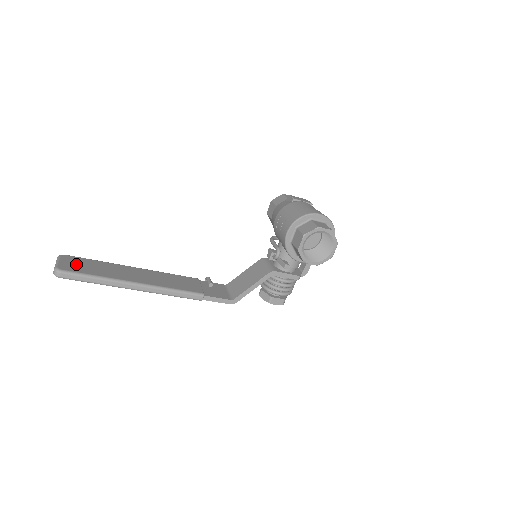
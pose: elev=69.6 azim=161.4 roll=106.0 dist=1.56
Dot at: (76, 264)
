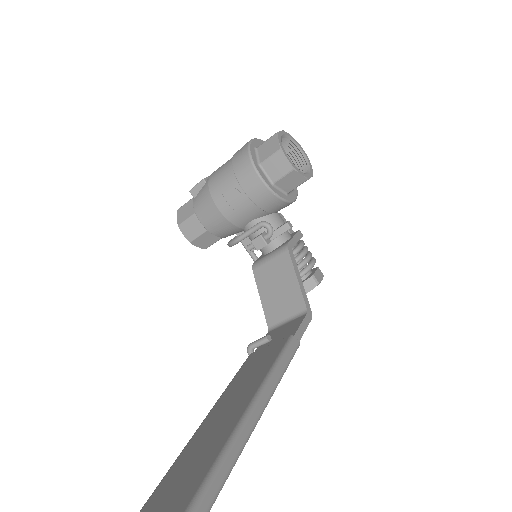
Dot at: out of frame
